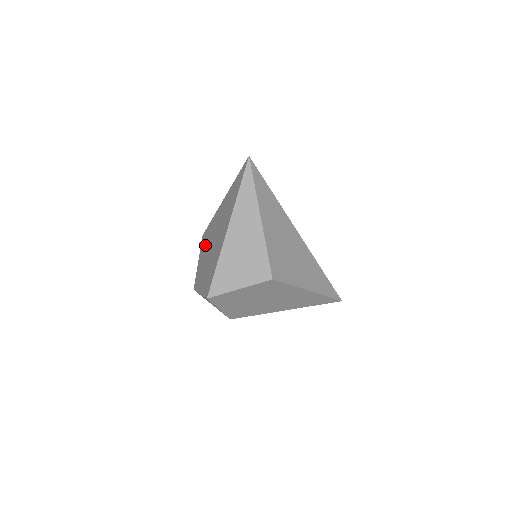
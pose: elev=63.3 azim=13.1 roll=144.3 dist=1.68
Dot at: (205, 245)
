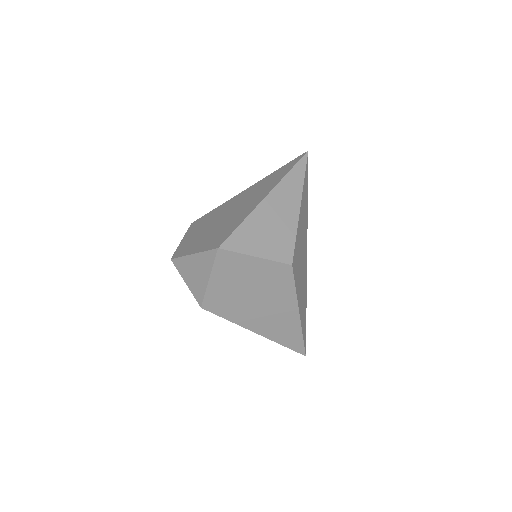
Dot at: (202, 224)
